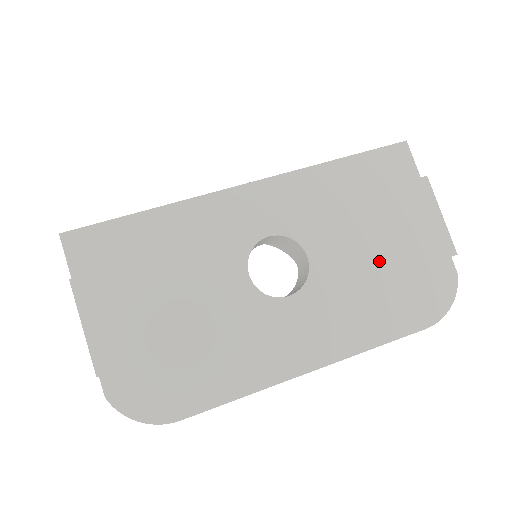
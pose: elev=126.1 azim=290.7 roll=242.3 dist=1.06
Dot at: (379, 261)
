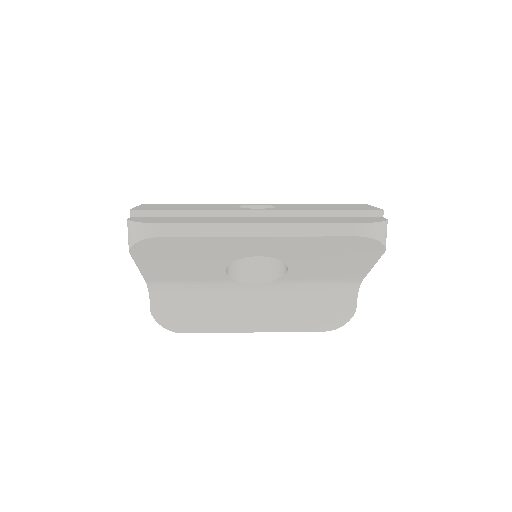
Dot at: (324, 208)
